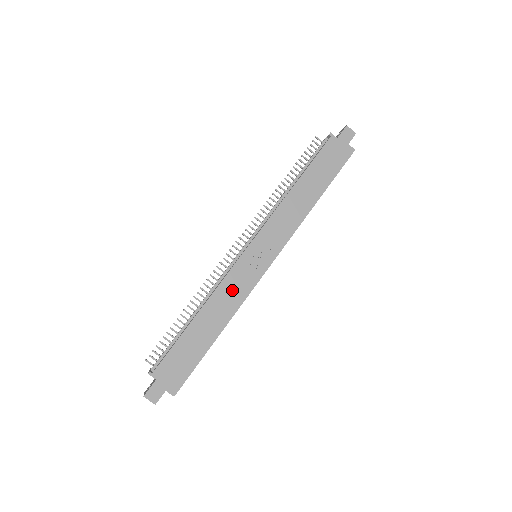
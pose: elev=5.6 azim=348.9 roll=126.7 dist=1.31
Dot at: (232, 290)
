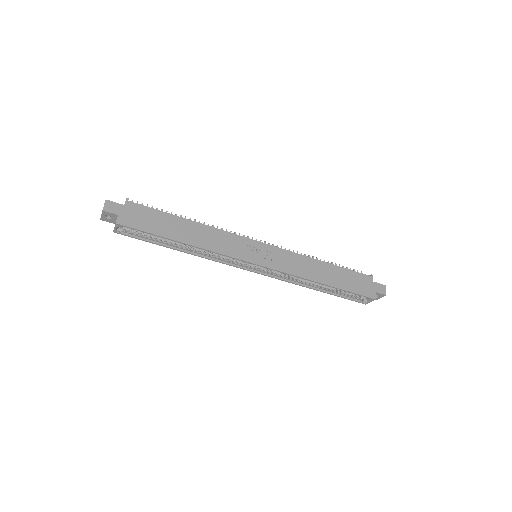
Dot at: (223, 241)
